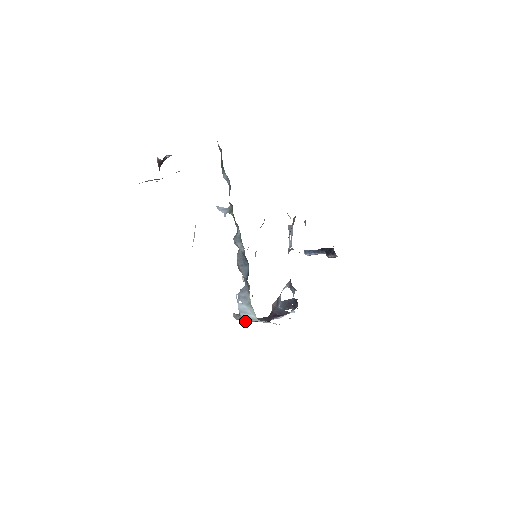
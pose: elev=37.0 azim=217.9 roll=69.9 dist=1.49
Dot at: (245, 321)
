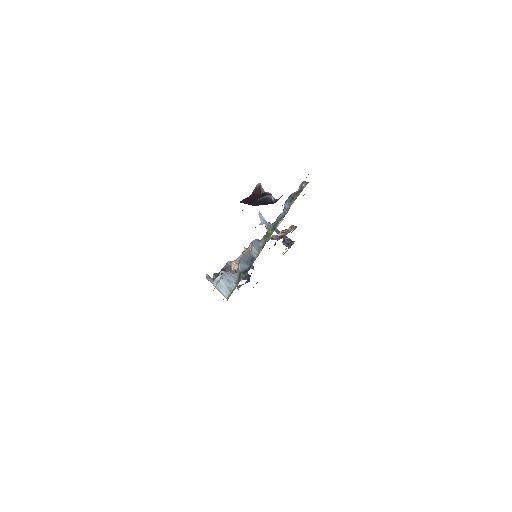
Dot at: occluded
